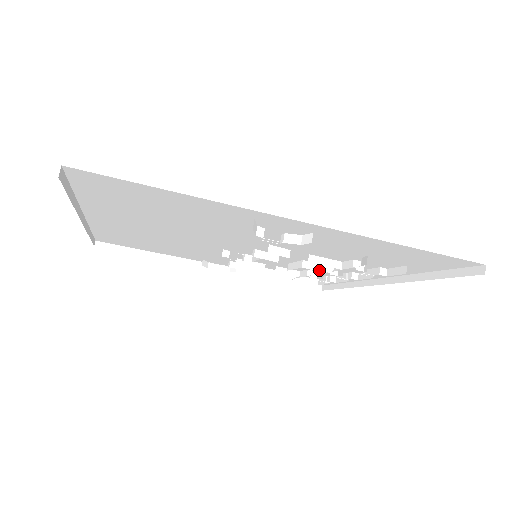
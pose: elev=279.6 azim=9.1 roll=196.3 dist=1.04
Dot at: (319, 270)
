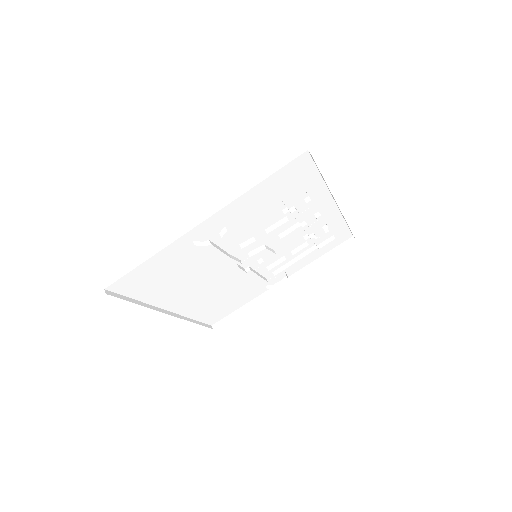
Dot at: (291, 231)
